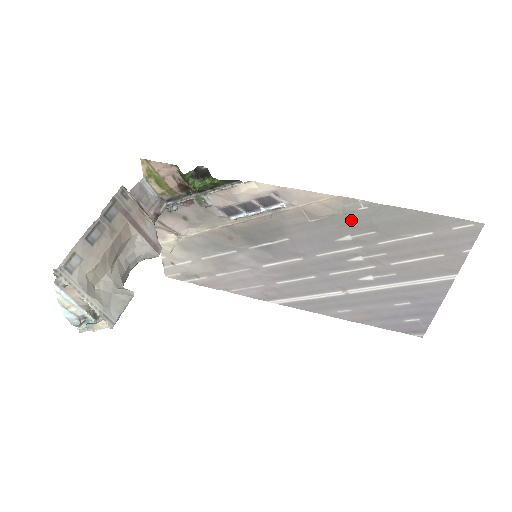
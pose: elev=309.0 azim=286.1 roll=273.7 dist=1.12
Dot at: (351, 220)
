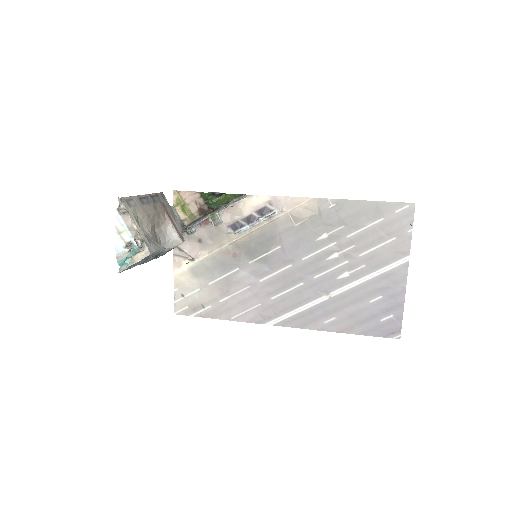
Dot at: (325, 218)
